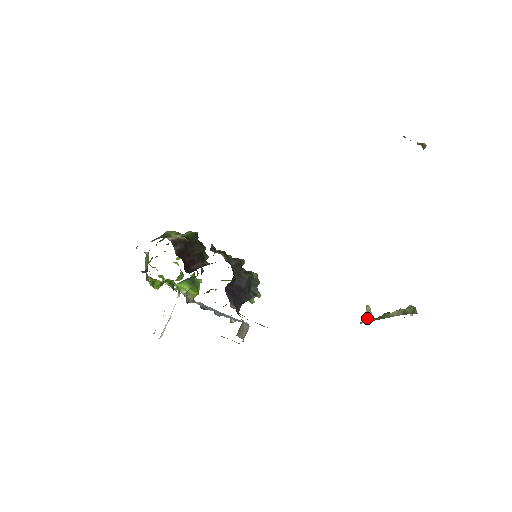
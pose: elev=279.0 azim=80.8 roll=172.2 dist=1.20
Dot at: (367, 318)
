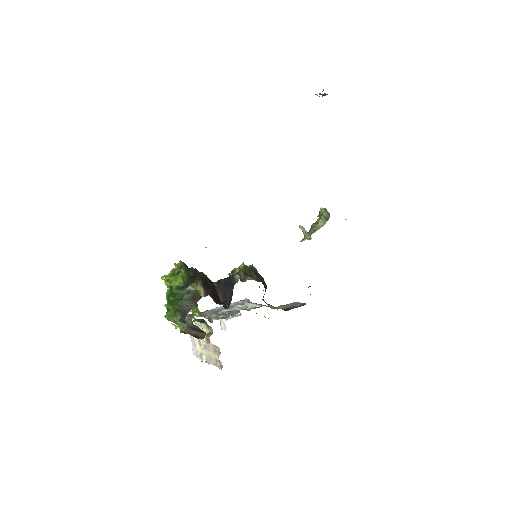
Dot at: (308, 237)
